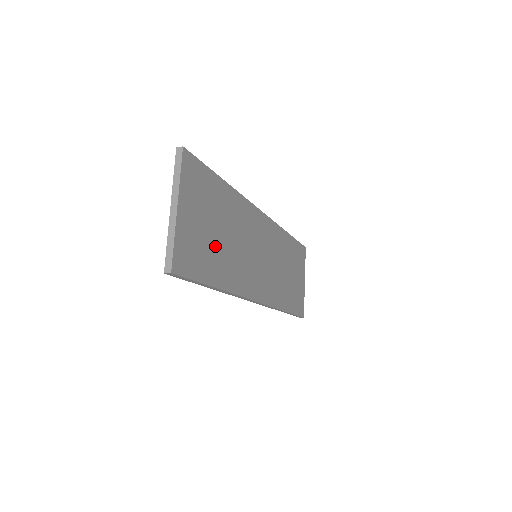
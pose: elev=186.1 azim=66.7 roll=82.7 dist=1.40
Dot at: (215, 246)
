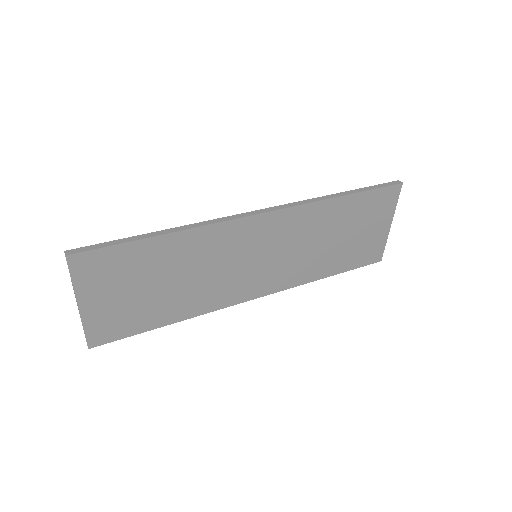
Dot at: (156, 298)
